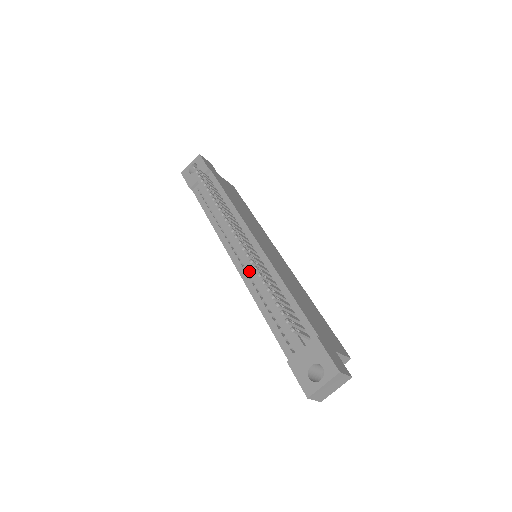
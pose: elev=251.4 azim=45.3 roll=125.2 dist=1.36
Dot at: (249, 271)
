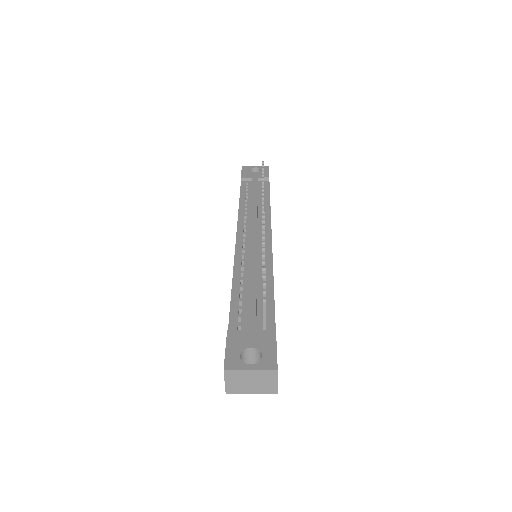
Dot at: (246, 253)
